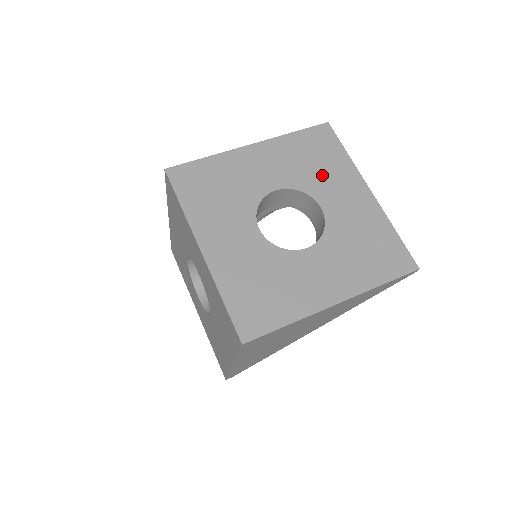
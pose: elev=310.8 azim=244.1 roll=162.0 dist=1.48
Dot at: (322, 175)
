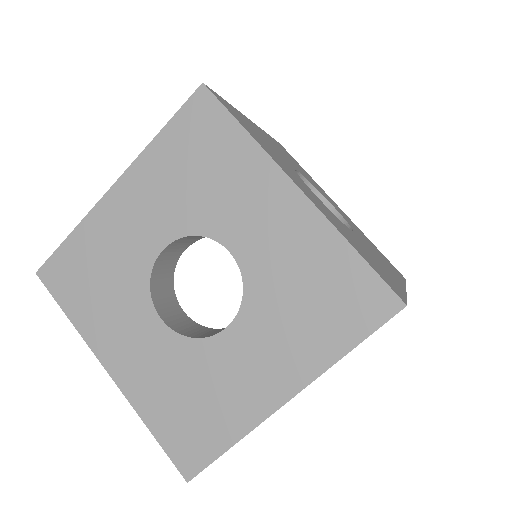
Dot at: (310, 179)
